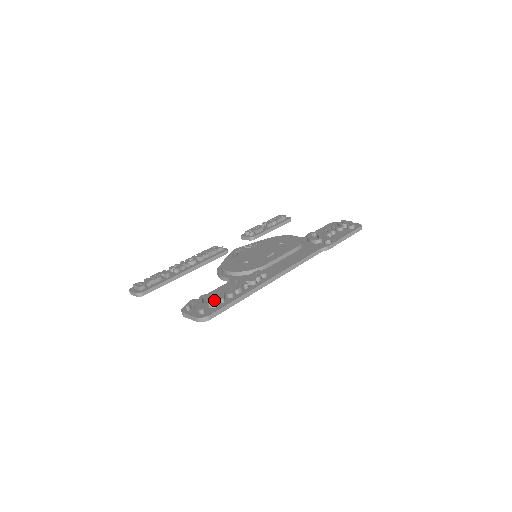
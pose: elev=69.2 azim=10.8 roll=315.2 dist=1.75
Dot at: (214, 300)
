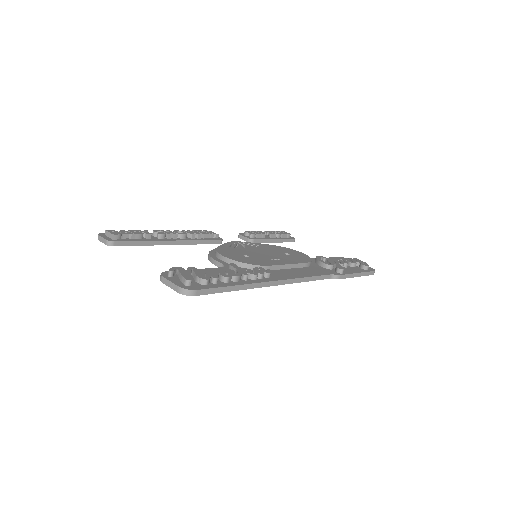
Dot at: (206, 276)
